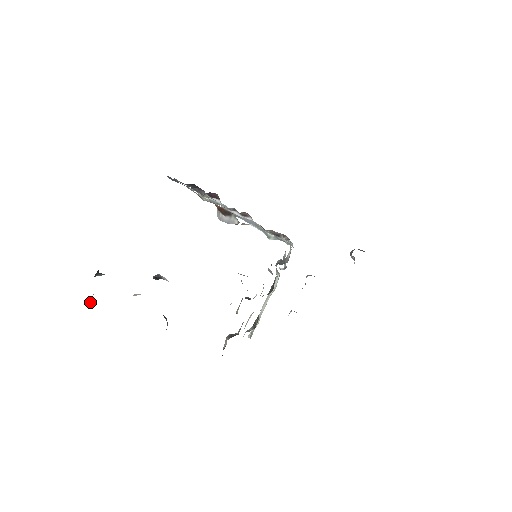
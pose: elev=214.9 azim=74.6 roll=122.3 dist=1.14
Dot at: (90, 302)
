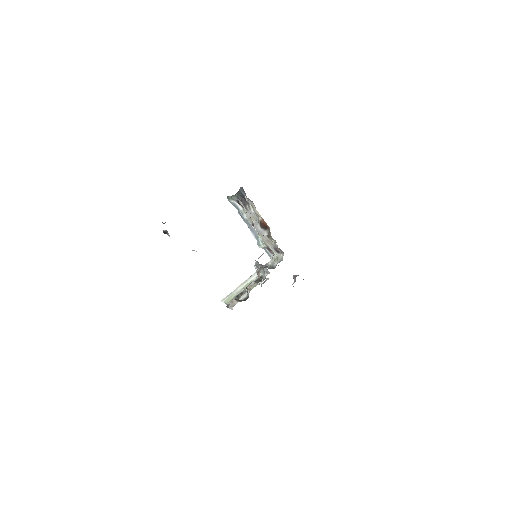
Dot at: occluded
